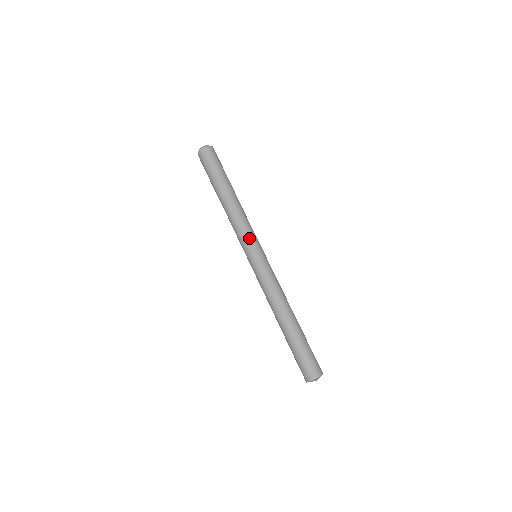
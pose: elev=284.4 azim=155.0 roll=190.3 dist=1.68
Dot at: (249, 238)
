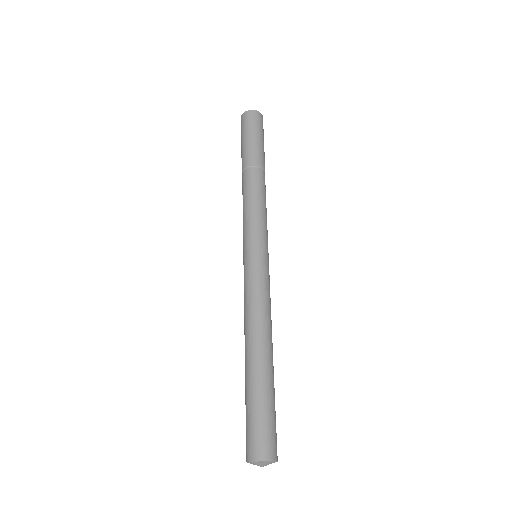
Dot at: (264, 229)
